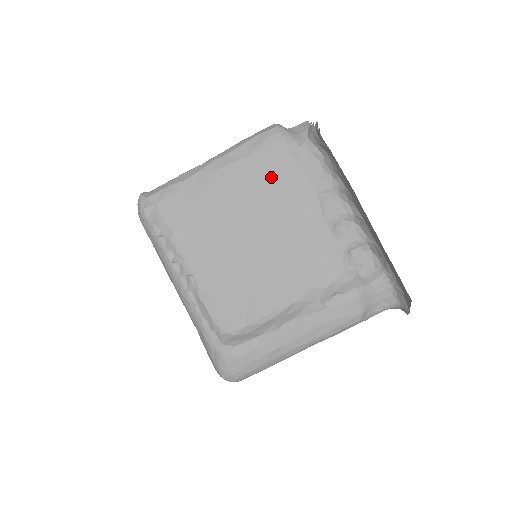
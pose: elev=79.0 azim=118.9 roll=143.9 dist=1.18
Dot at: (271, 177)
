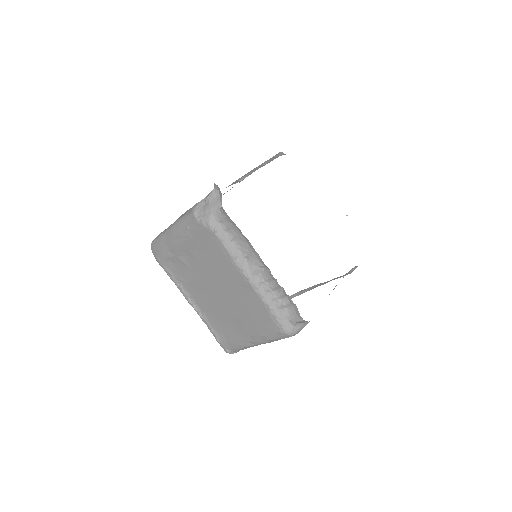
Dot at: occluded
